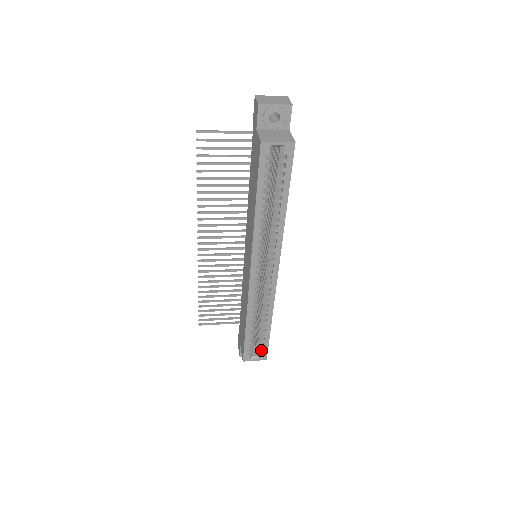
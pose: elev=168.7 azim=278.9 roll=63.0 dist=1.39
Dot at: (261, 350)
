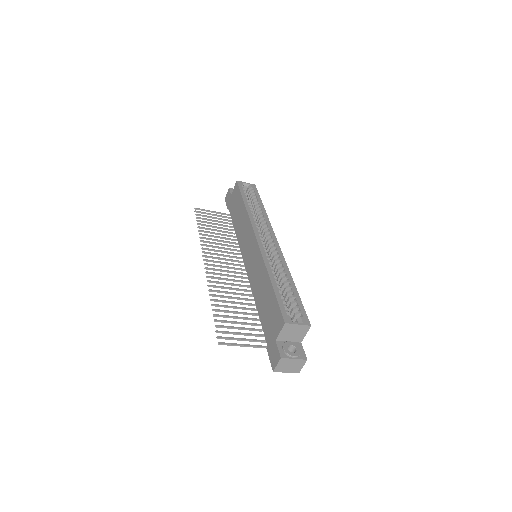
Dot at: (299, 312)
